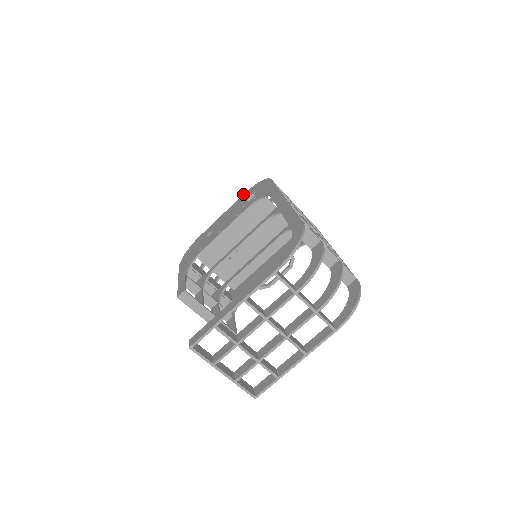
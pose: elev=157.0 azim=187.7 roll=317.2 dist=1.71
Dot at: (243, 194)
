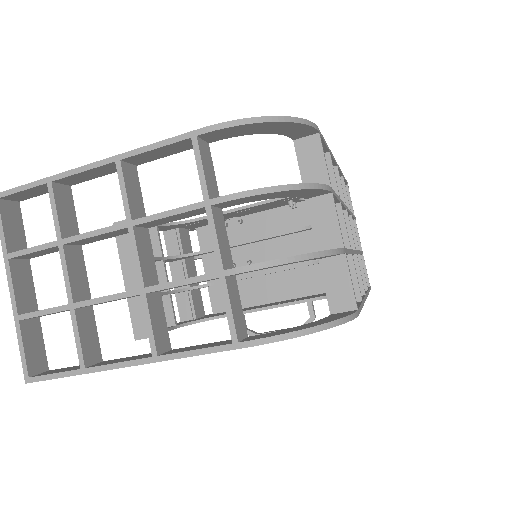
Dot at: occluded
